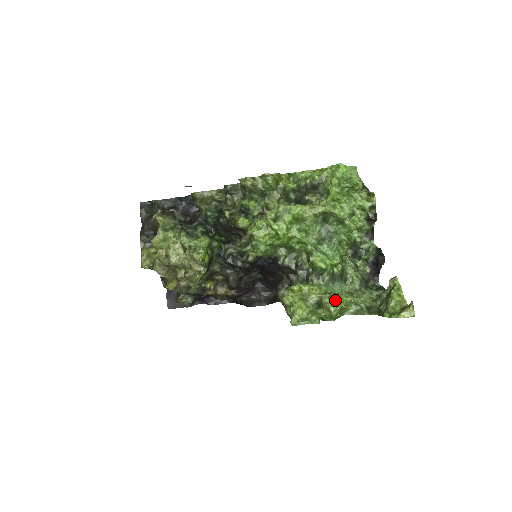
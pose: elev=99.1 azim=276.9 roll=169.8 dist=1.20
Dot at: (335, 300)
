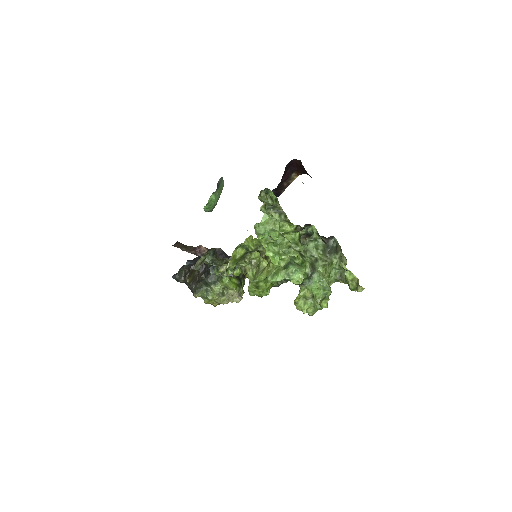
Dot at: occluded
